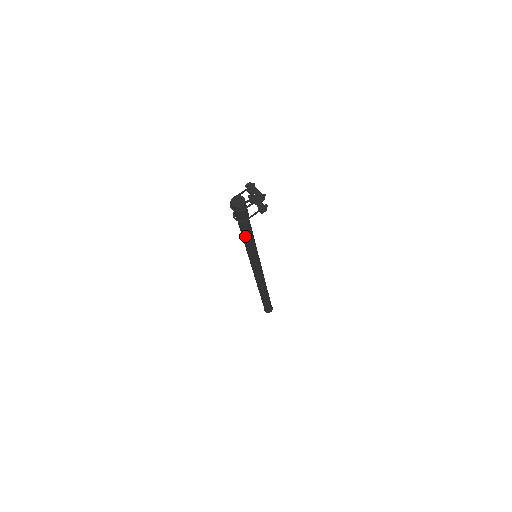
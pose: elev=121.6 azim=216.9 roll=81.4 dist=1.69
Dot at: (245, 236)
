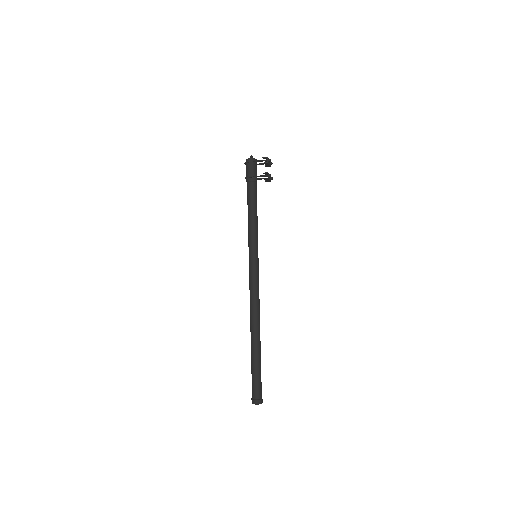
Dot at: (248, 205)
